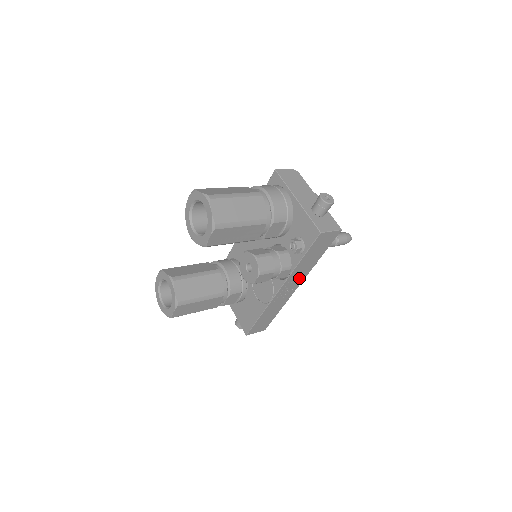
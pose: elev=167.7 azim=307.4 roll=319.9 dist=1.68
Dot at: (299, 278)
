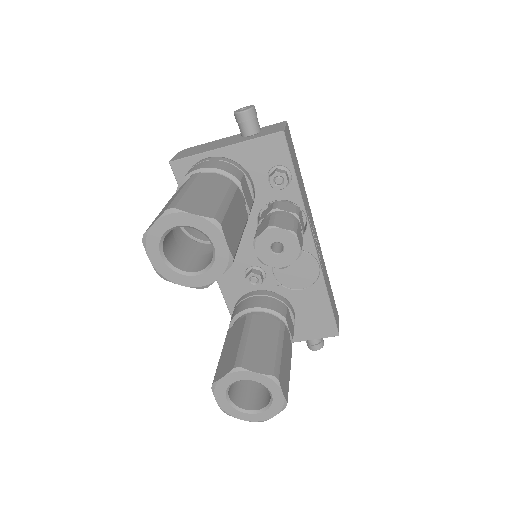
Dot at: (310, 216)
